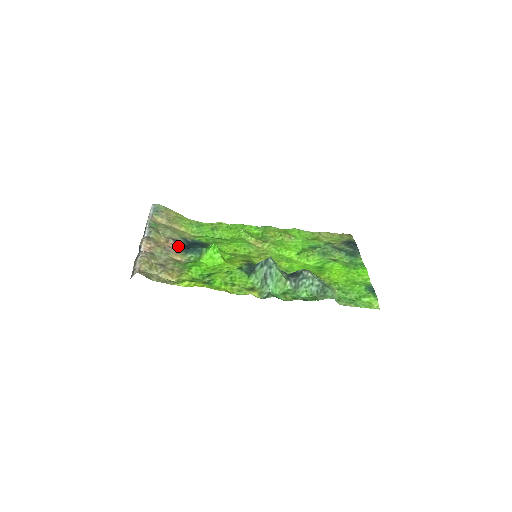
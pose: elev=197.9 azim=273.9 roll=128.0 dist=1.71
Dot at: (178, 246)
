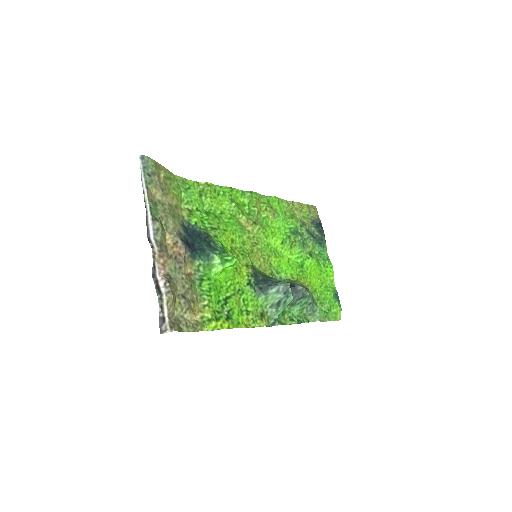
Dot at: (186, 249)
